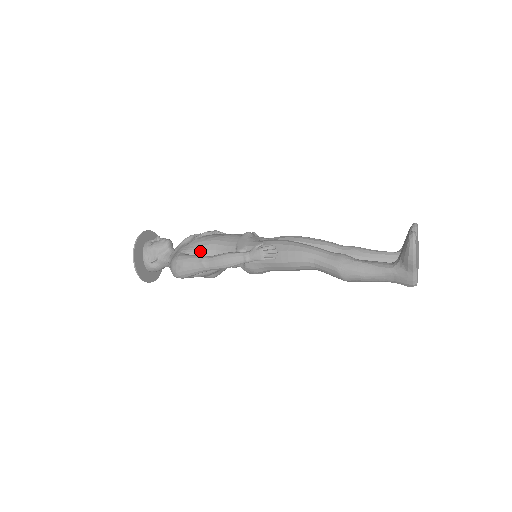
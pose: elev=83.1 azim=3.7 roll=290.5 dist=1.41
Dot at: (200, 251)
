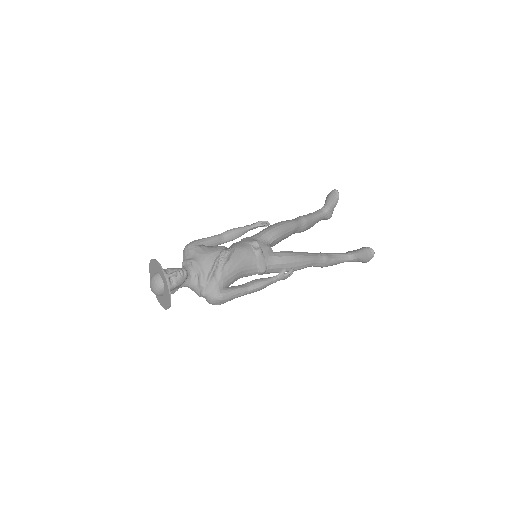
Dot at: (231, 281)
